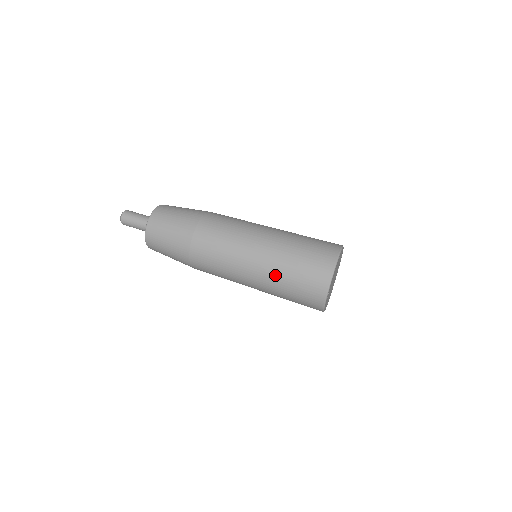
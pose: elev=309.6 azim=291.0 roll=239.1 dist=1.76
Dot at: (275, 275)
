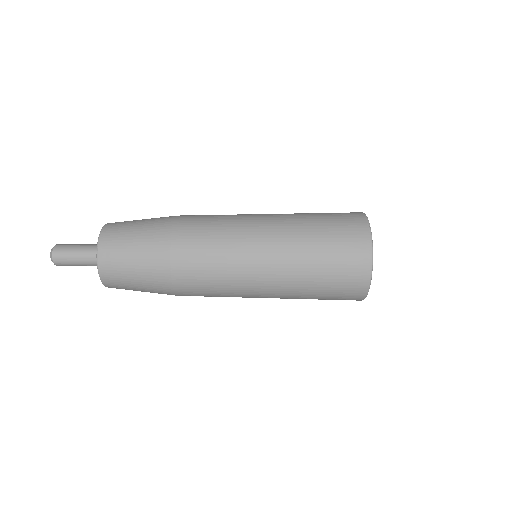
Dot at: (298, 285)
